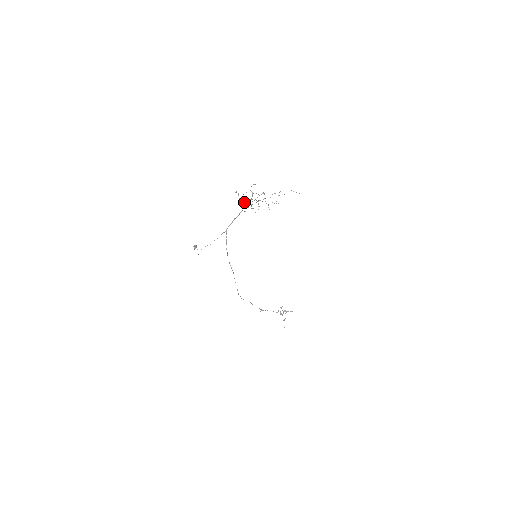
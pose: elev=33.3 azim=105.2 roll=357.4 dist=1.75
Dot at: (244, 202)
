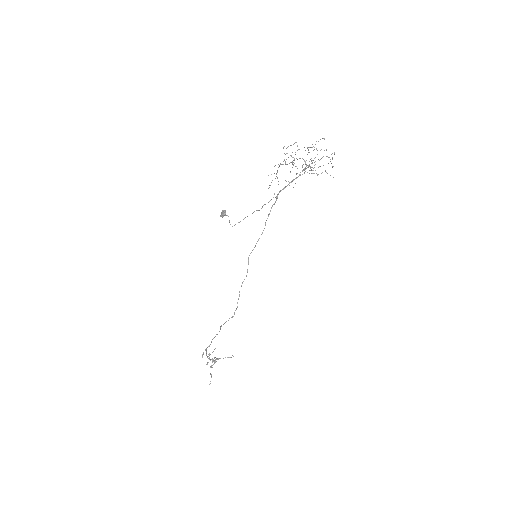
Dot at: (304, 160)
